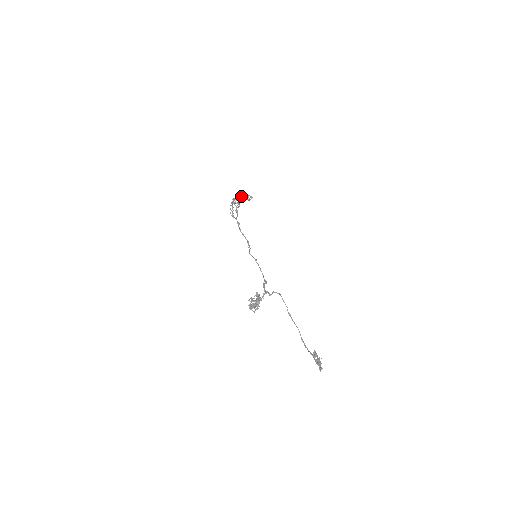
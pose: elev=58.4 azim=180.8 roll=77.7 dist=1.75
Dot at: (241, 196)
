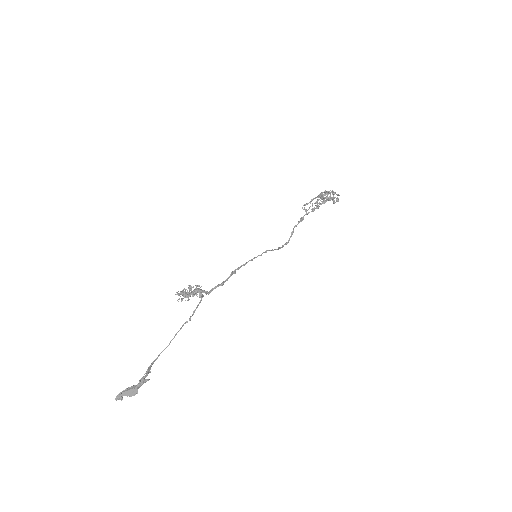
Dot at: (332, 194)
